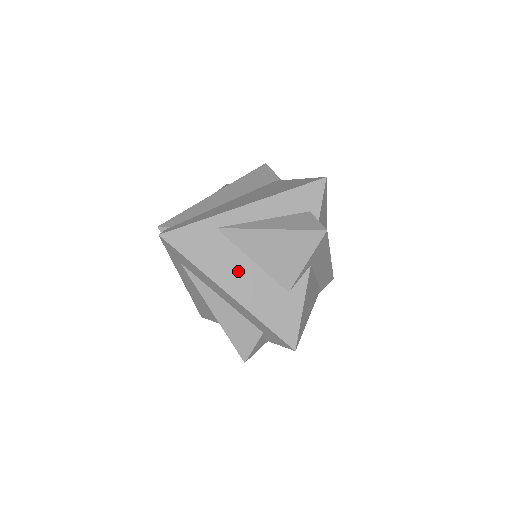
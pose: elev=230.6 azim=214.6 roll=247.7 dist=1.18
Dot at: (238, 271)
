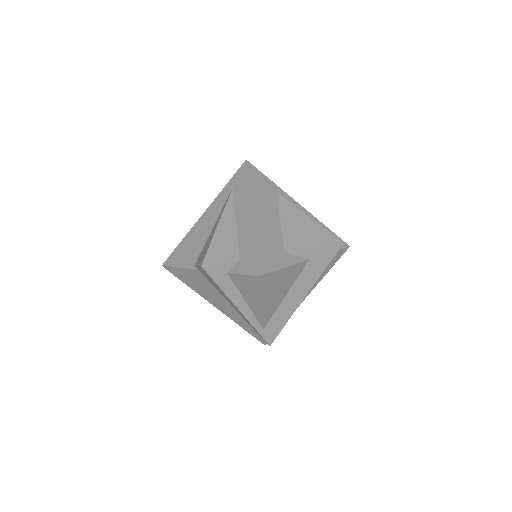
Dot at: (268, 214)
